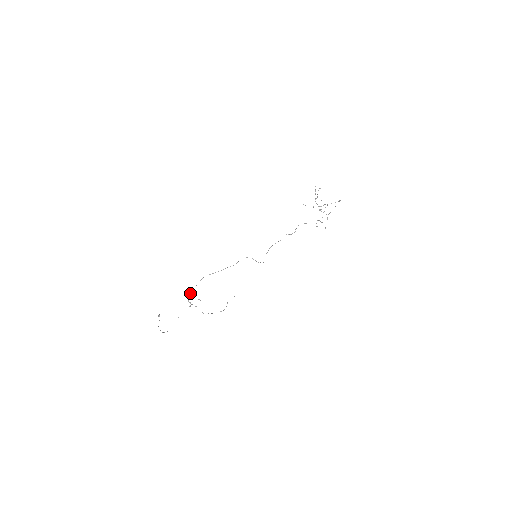
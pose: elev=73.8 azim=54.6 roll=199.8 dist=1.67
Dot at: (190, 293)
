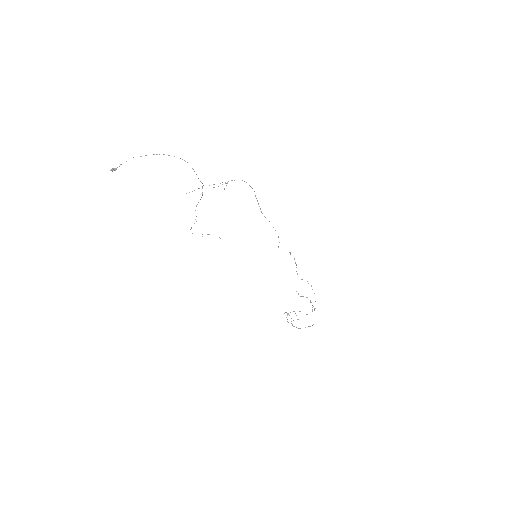
Dot at: occluded
